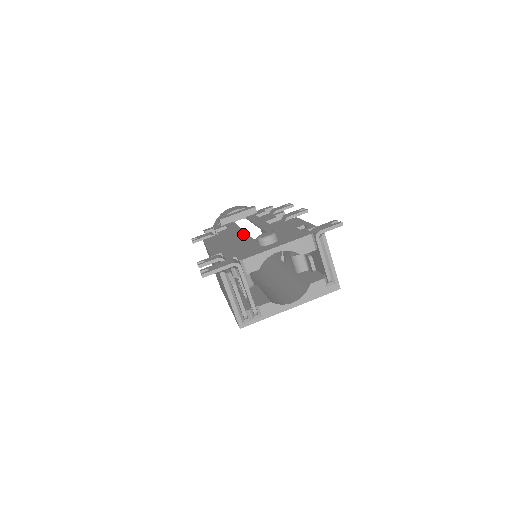
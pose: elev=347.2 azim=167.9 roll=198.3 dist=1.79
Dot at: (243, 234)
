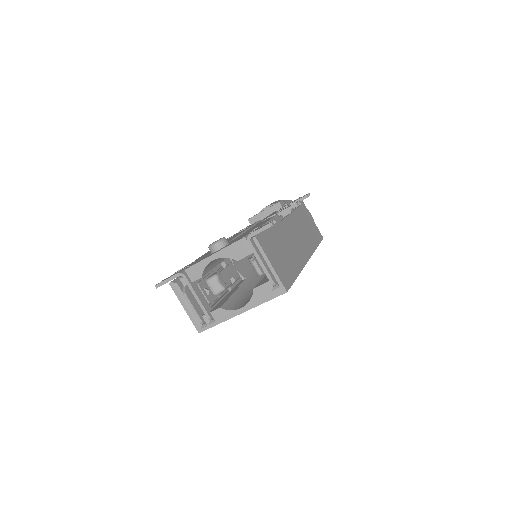
Dot at: (234, 237)
